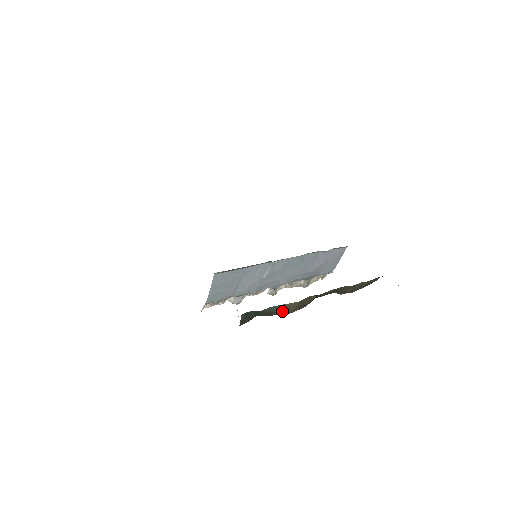
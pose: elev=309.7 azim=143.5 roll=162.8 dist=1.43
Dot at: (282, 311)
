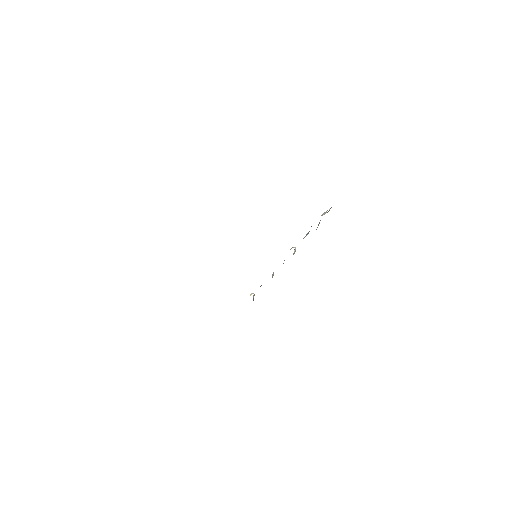
Dot at: occluded
